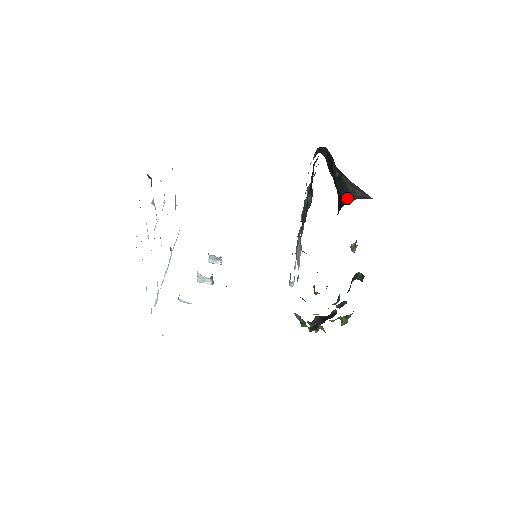
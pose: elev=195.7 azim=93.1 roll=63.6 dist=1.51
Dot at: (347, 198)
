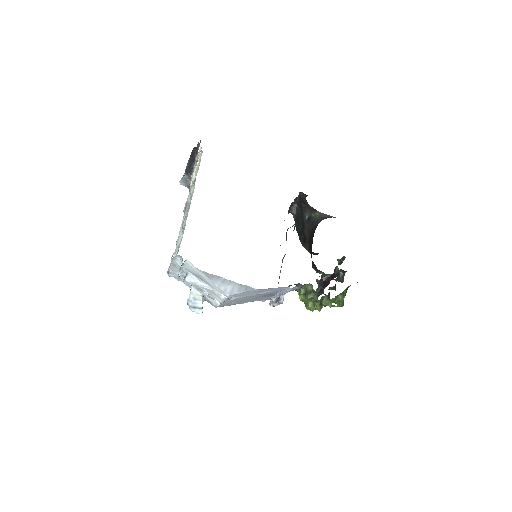
Dot at: occluded
